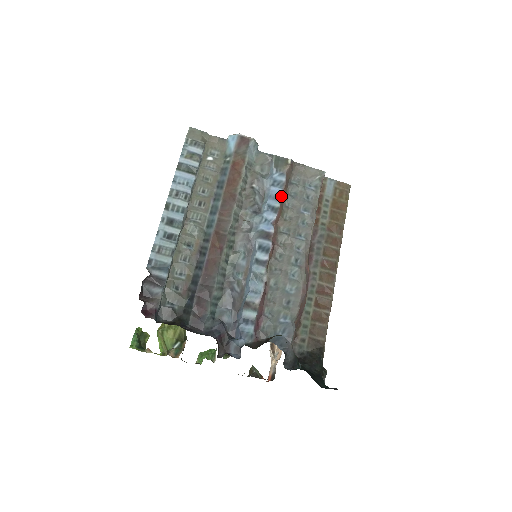
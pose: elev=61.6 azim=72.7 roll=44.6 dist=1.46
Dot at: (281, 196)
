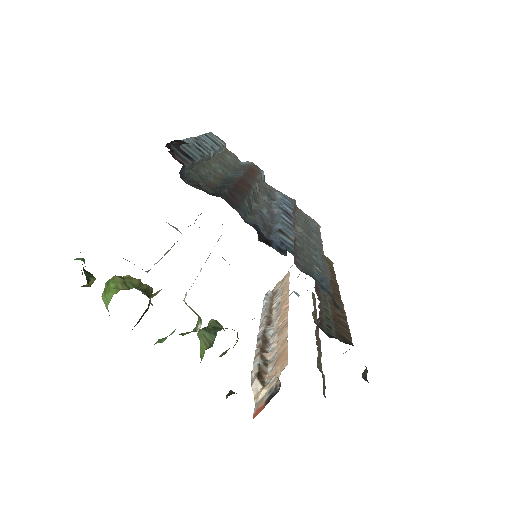
Dot at: (293, 206)
